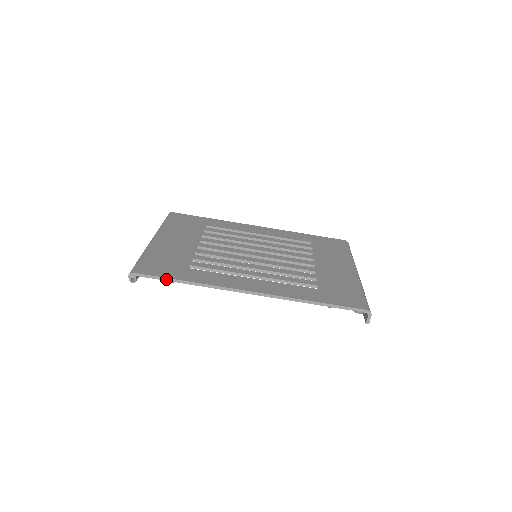
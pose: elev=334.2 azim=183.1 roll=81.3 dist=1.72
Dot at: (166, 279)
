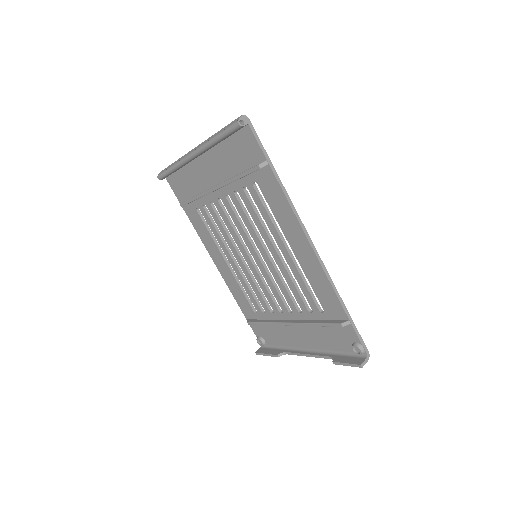
Dot at: (267, 156)
